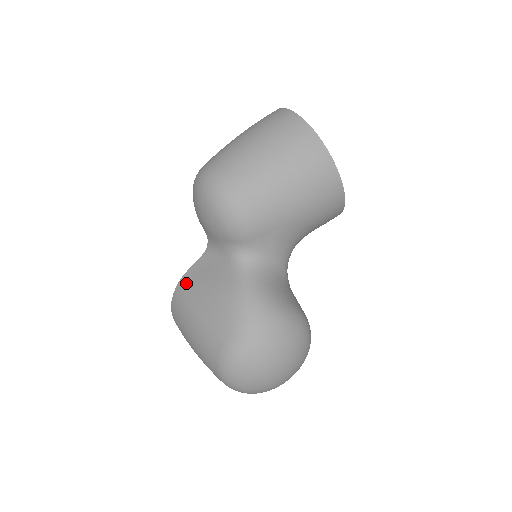
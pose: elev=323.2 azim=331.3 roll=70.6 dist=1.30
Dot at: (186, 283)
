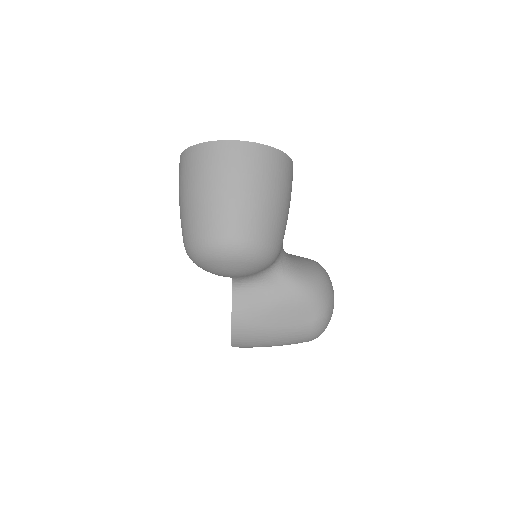
Dot at: (241, 320)
